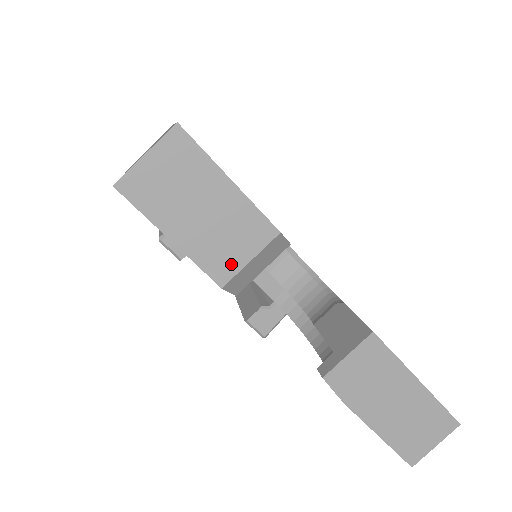
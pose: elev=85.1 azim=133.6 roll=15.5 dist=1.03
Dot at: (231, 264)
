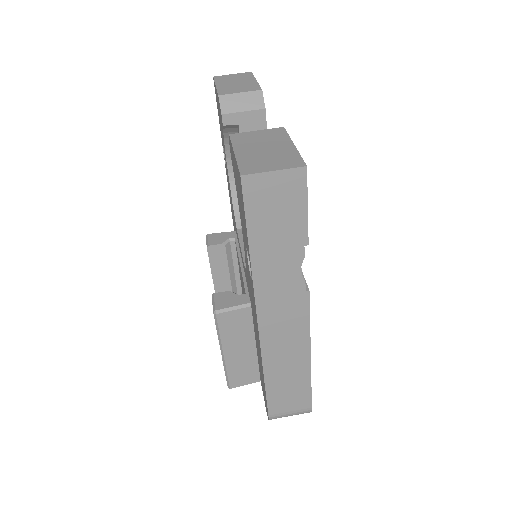
Dot at: (231, 92)
